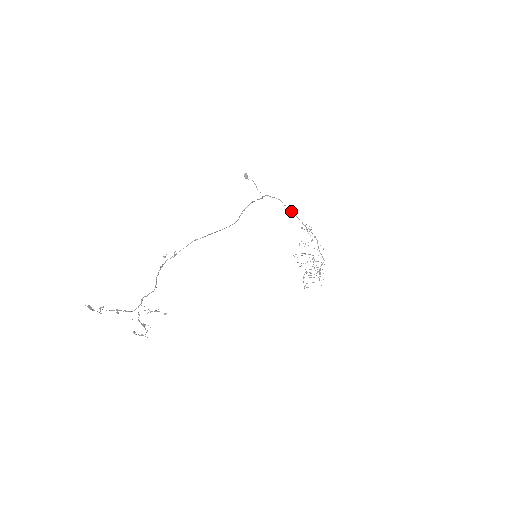
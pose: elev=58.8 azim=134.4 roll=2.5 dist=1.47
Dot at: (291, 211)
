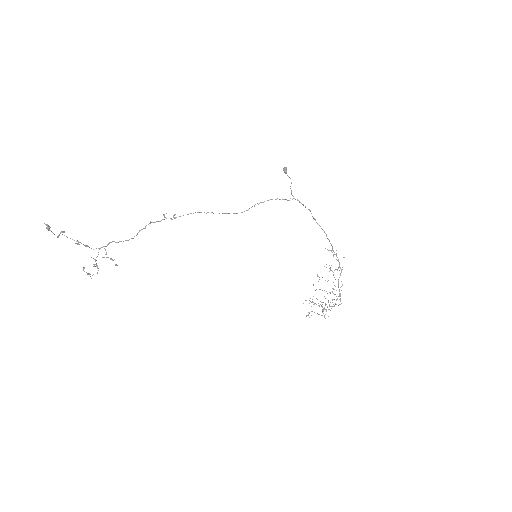
Dot at: occluded
